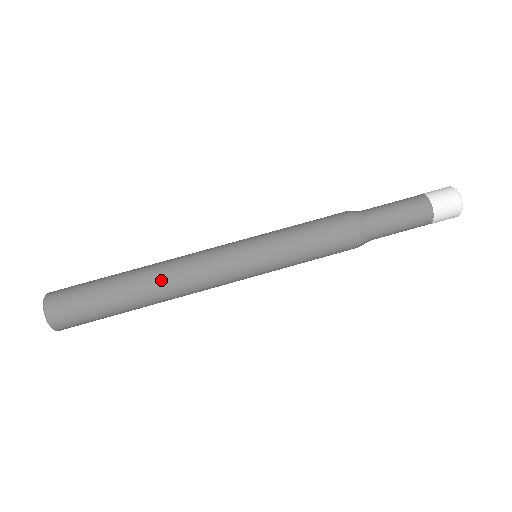
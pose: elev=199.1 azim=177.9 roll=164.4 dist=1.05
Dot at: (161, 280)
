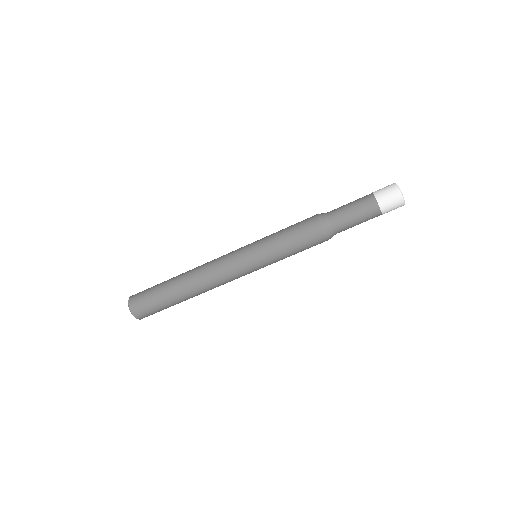
Dot at: (194, 281)
